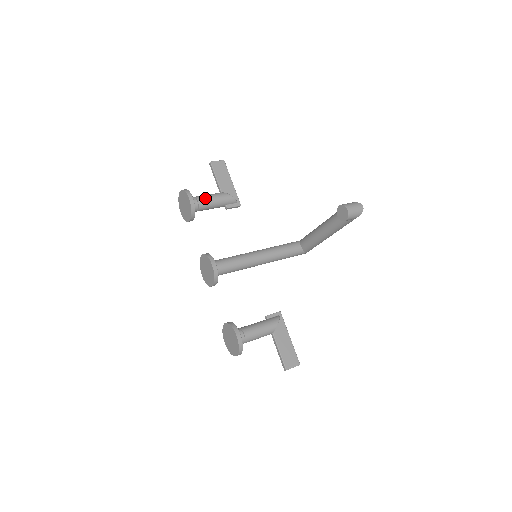
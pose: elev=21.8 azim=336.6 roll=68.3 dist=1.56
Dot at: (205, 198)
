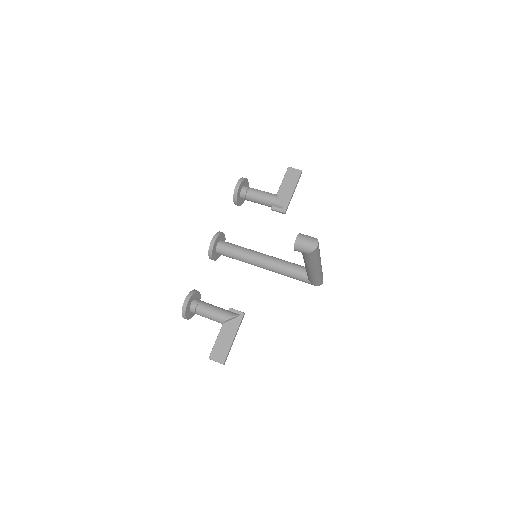
Dot at: (255, 191)
